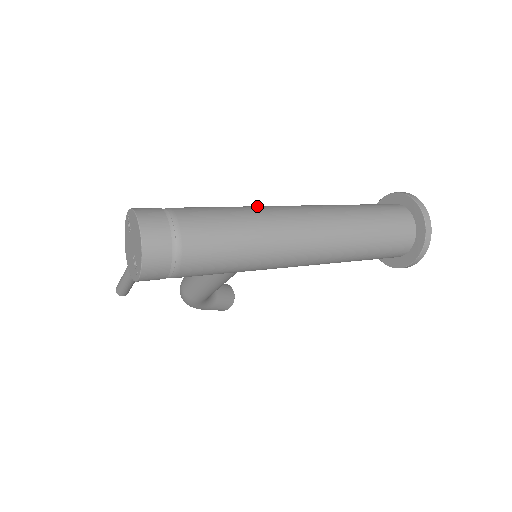
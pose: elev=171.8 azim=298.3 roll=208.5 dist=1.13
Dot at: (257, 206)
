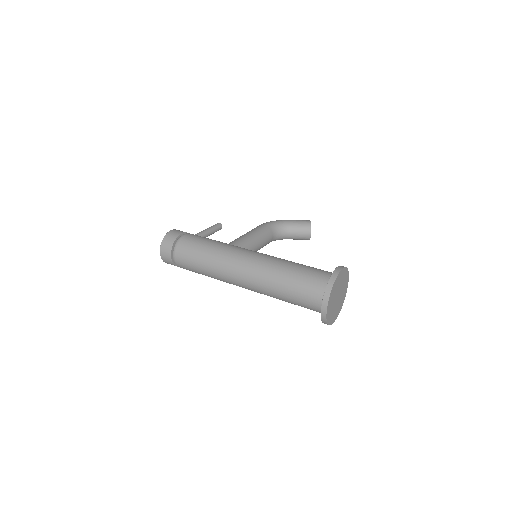
Dot at: (222, 252)
